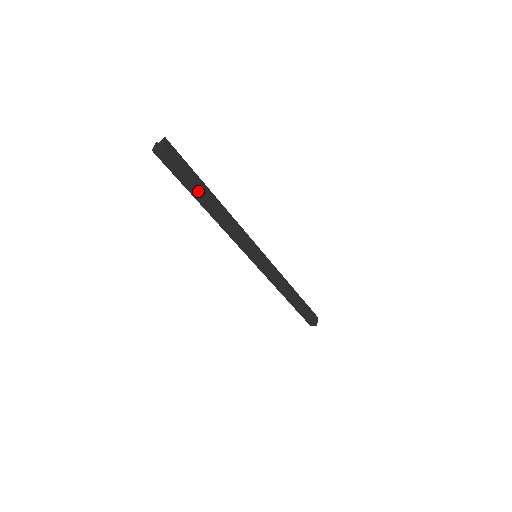
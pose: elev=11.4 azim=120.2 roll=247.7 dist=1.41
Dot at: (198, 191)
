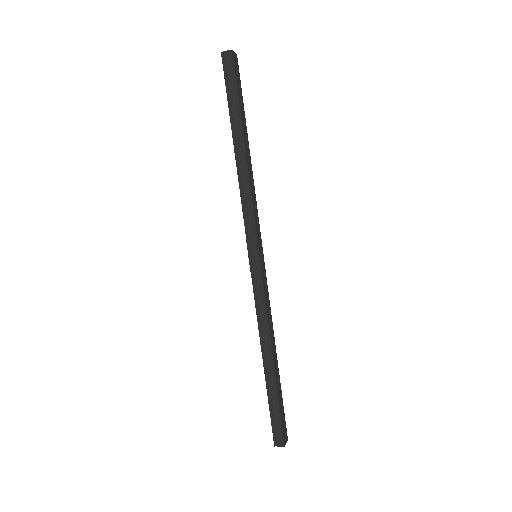
Dot at: (240, 117)
